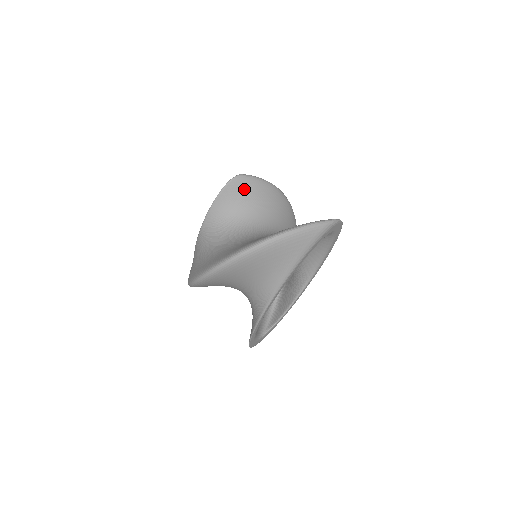
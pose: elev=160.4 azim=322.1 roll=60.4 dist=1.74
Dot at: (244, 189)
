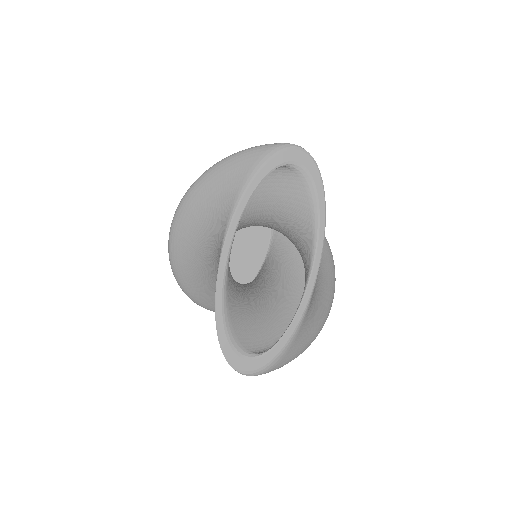
Dot at: occluded
